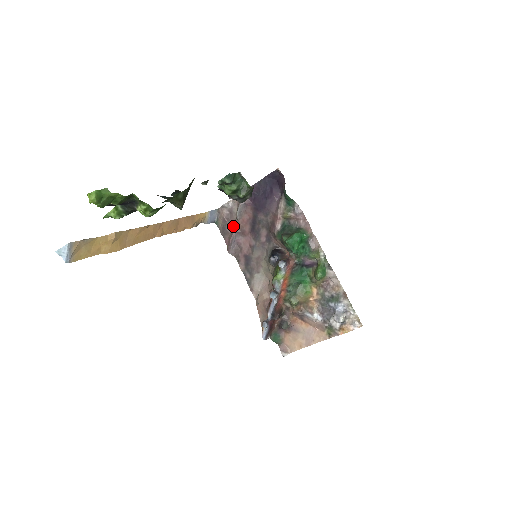
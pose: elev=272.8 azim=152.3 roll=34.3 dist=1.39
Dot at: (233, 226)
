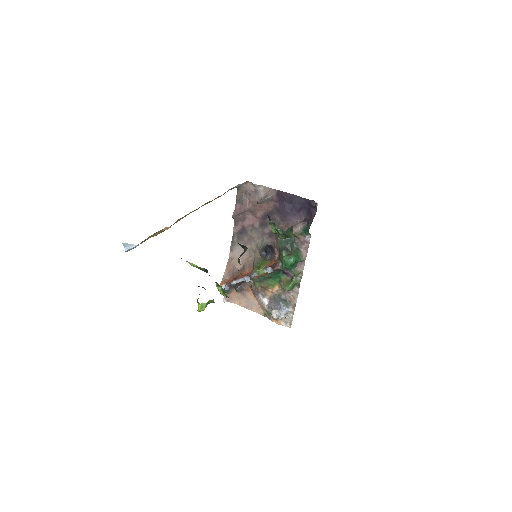
Dot at: (250, 203)
